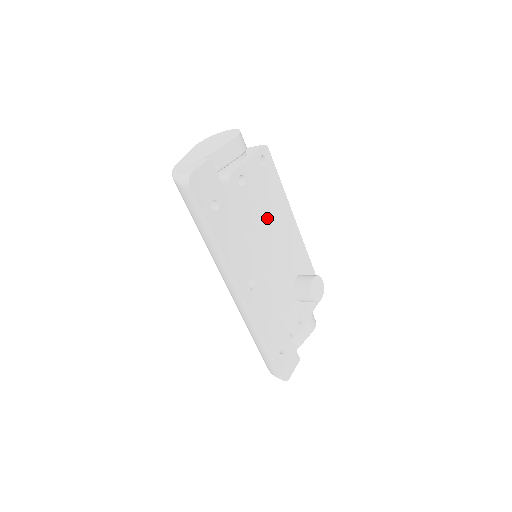
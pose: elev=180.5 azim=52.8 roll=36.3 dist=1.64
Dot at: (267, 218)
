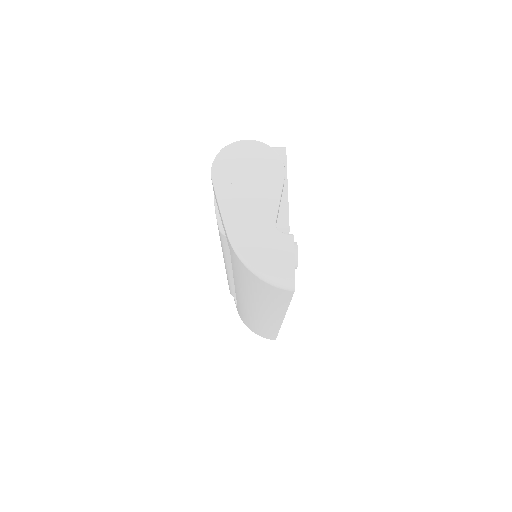
Dot at: occluded
